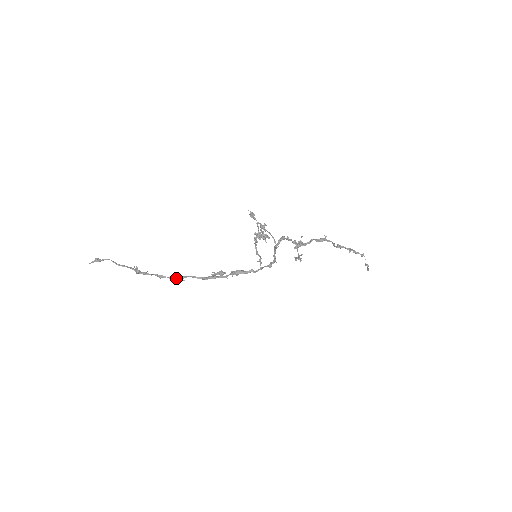
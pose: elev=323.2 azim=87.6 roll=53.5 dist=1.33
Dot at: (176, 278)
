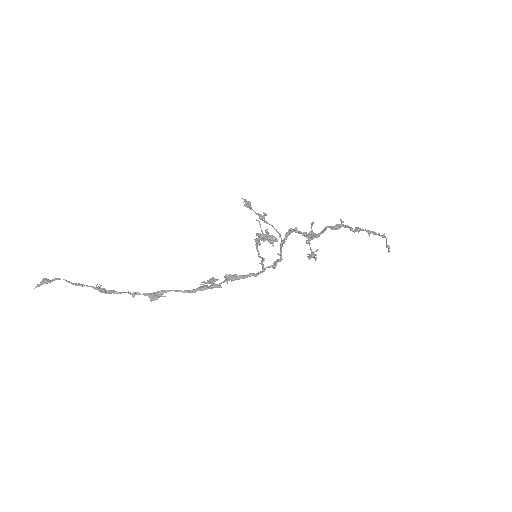
Dot at: (154, 294)
